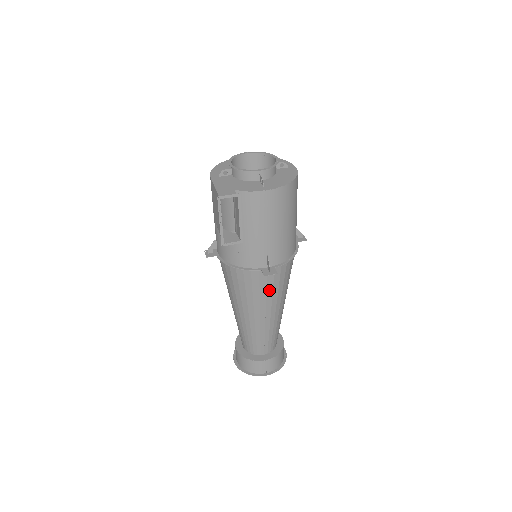
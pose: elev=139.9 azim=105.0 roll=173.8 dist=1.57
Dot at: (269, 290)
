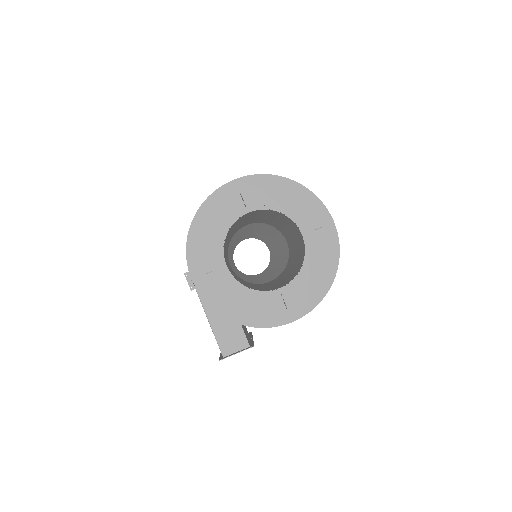
Dot at: occluded
